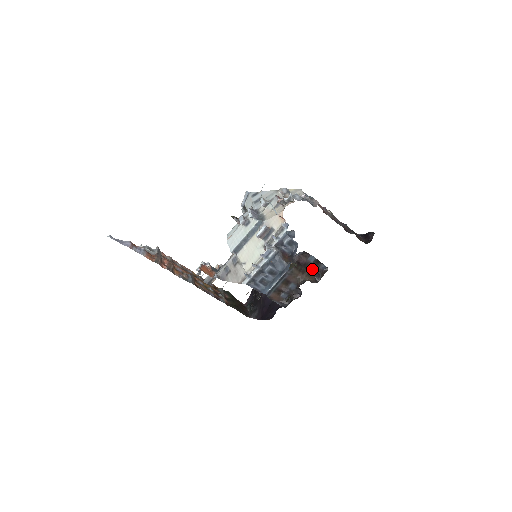
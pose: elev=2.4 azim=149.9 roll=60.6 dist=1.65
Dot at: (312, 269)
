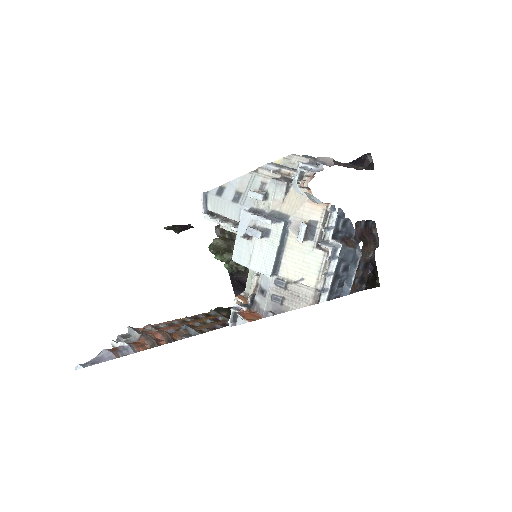
Dot at: (366, 234)
